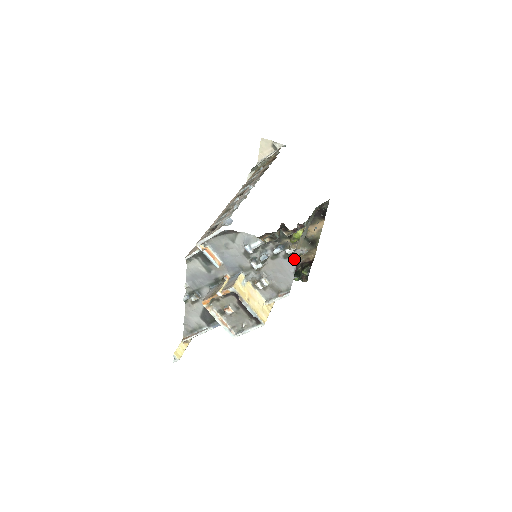
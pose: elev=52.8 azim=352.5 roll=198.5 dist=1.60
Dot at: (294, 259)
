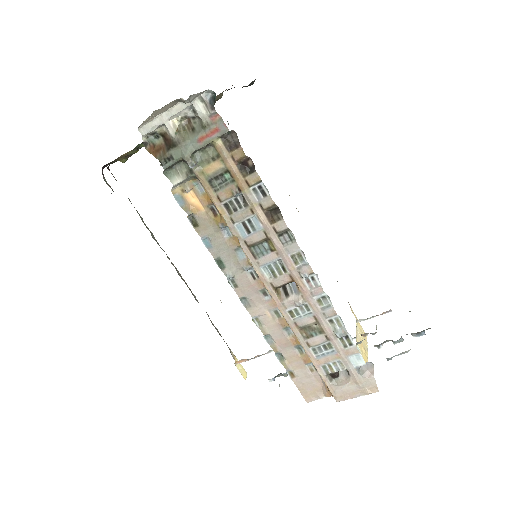
Dot at: occluded
